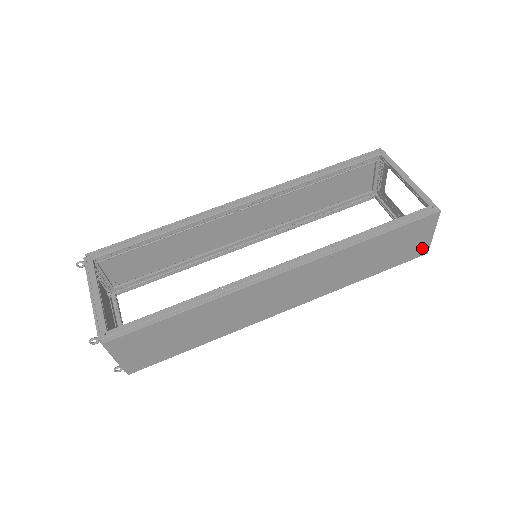
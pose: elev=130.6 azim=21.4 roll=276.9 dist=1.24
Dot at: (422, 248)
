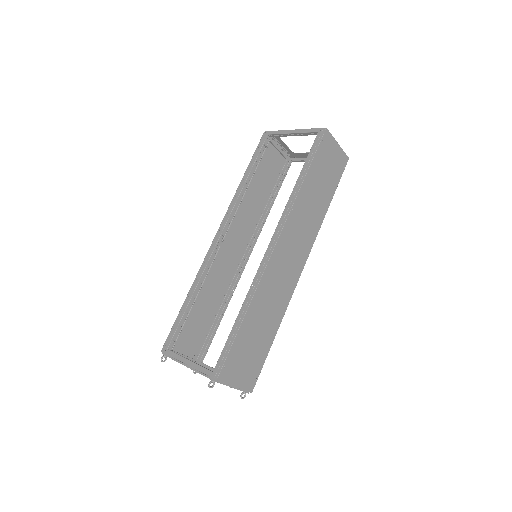
Dot at: (342, 158)
